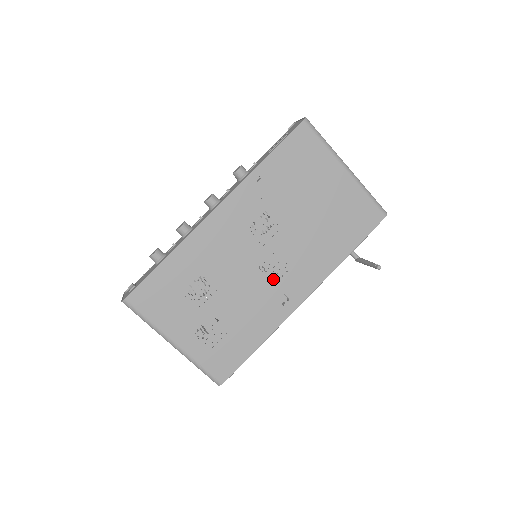
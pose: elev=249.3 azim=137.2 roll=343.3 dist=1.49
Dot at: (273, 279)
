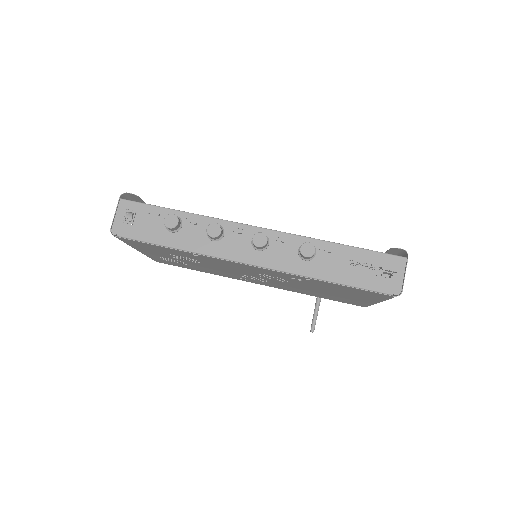
Dot at: occluded
